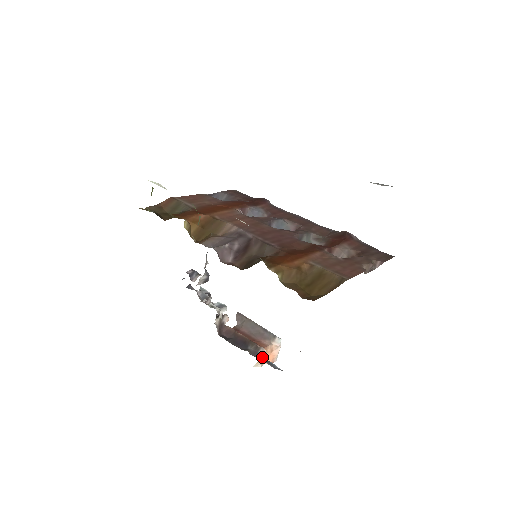
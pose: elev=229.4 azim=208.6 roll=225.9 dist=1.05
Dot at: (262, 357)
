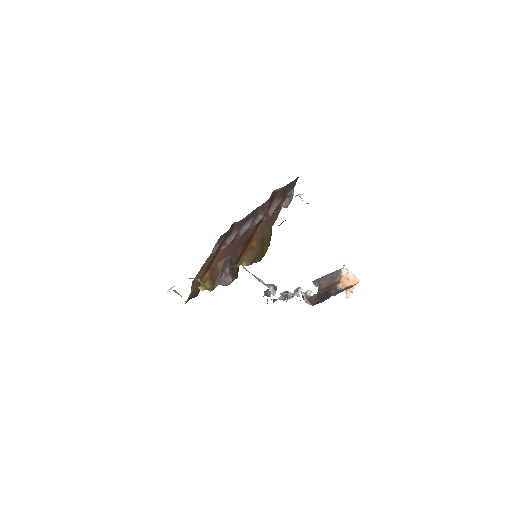
Dot at: (341, 290)
